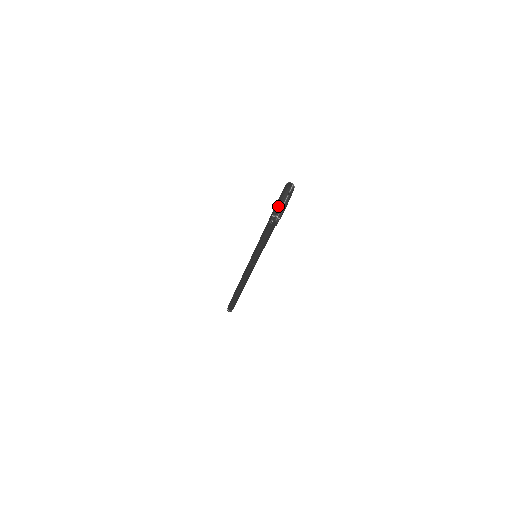
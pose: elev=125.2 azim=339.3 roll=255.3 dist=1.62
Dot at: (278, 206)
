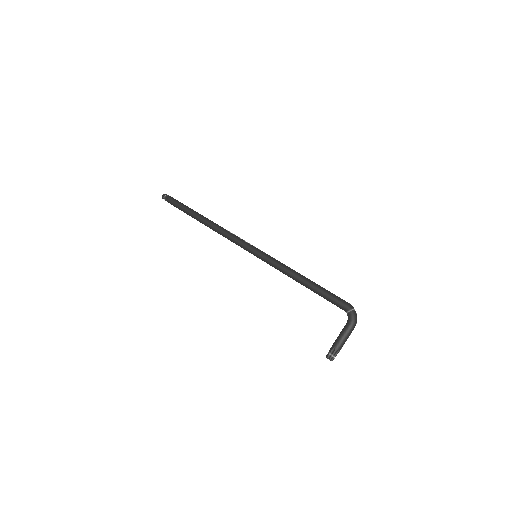
Dot at: (340, 348)
